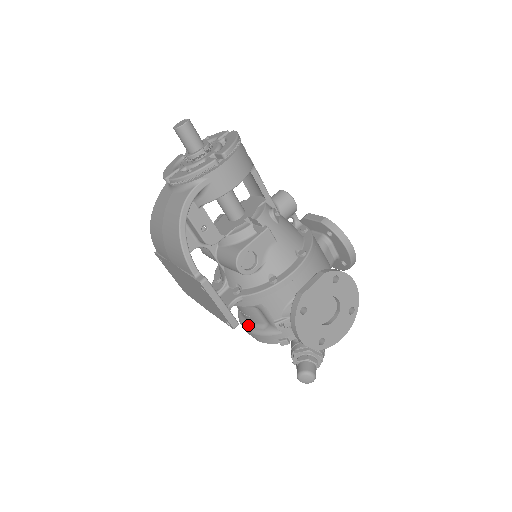
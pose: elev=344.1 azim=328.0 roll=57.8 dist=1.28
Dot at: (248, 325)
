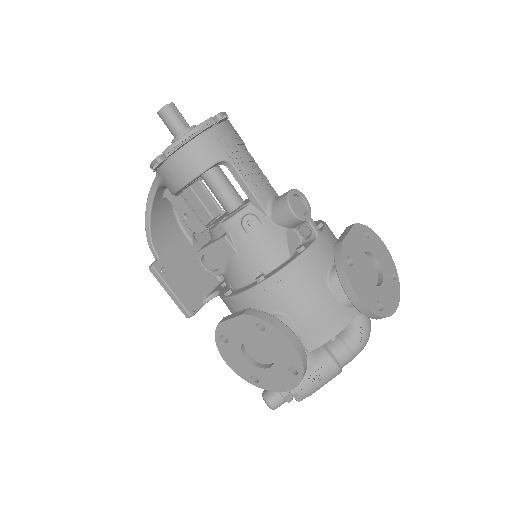
Dot at: occluded
